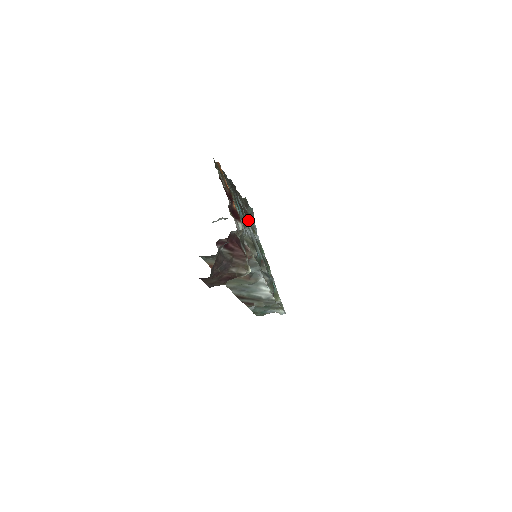
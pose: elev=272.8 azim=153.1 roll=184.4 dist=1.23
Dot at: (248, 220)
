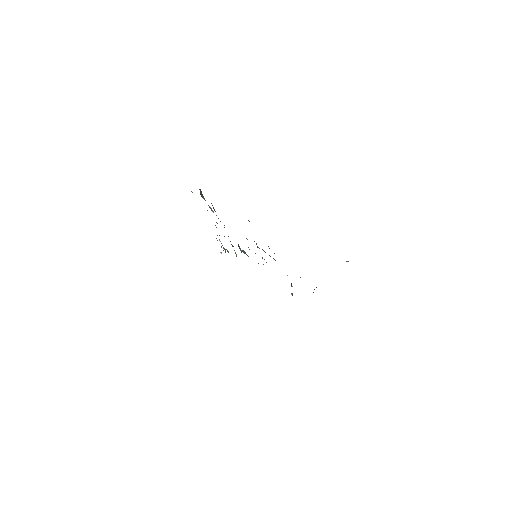
Dot at: occluded
